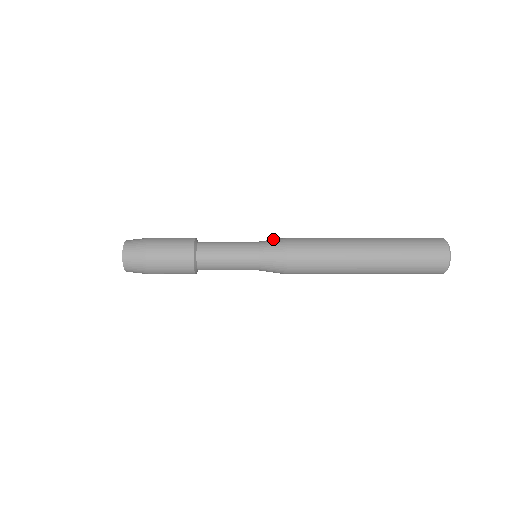
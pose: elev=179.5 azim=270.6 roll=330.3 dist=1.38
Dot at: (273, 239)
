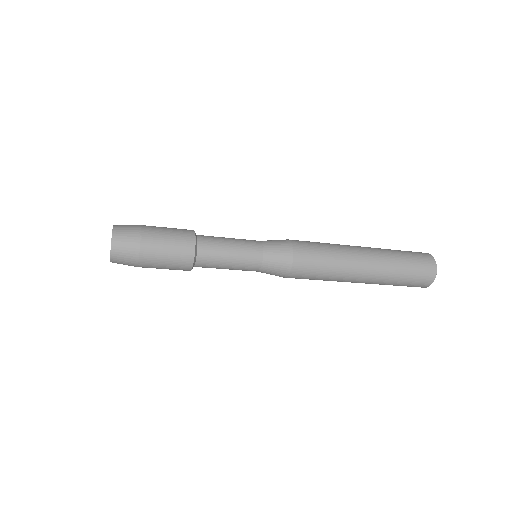
Dot at: (274, 240)
